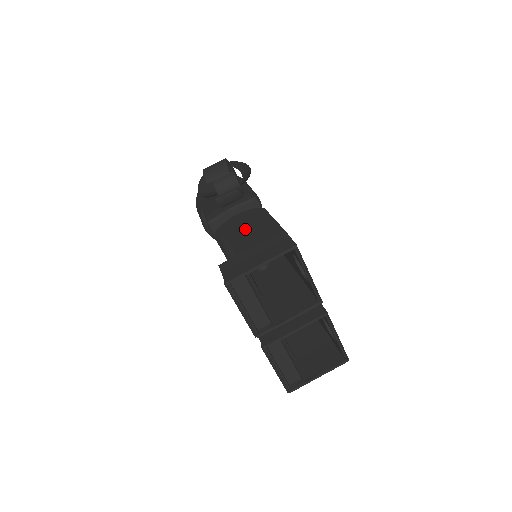
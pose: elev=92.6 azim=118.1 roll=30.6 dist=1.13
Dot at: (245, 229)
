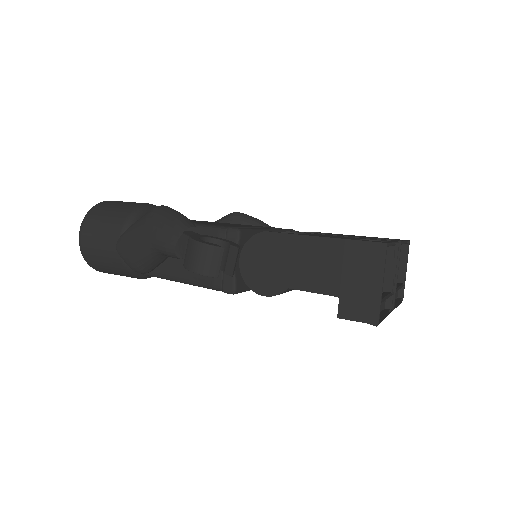
Dot at: (291, 267)
